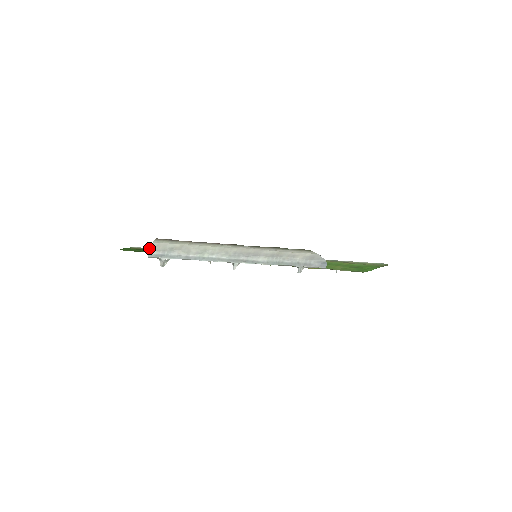
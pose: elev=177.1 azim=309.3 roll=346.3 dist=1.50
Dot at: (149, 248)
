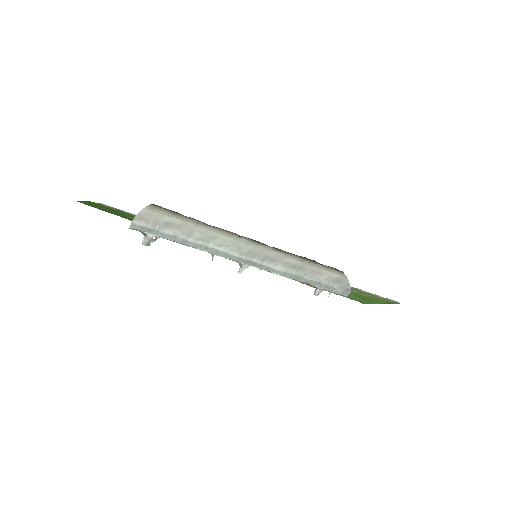
Dot at: occluded
